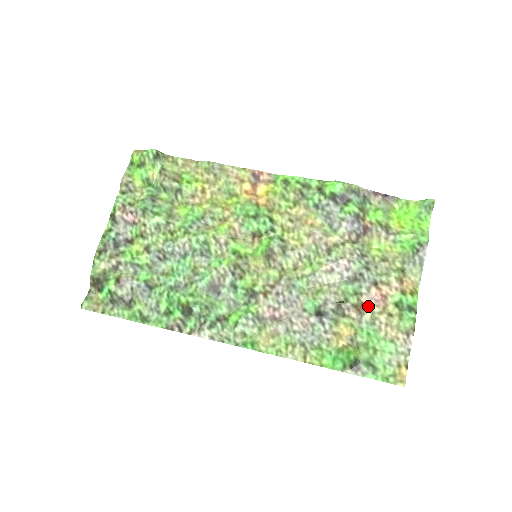
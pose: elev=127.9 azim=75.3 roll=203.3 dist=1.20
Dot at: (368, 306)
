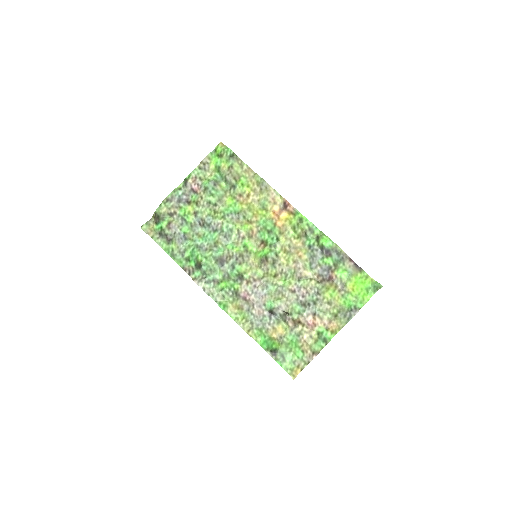
Dot at: (302, 324)
